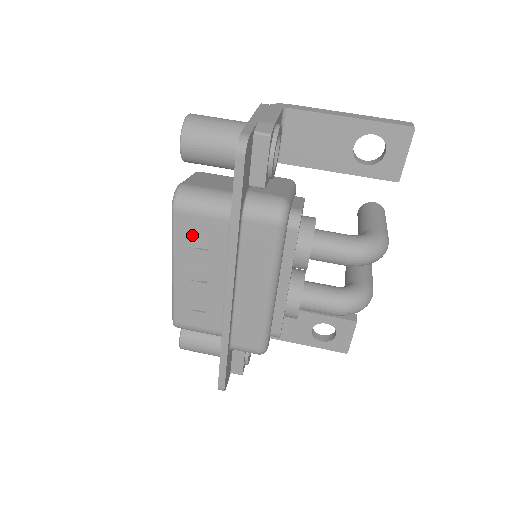
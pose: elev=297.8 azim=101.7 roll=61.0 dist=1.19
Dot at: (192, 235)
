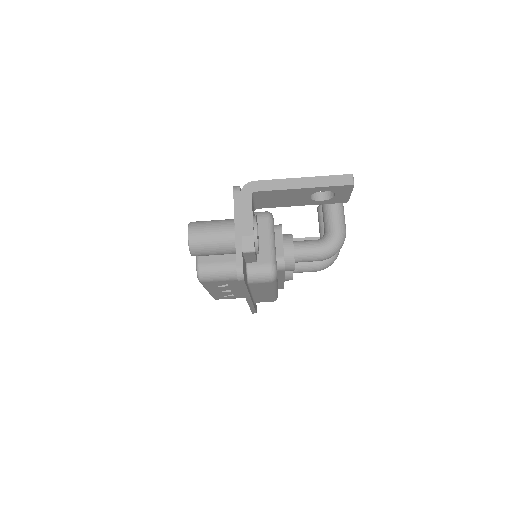
Dot at: (216, 284)
